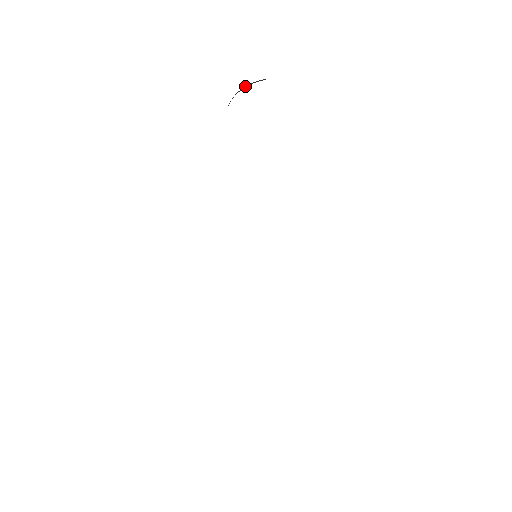
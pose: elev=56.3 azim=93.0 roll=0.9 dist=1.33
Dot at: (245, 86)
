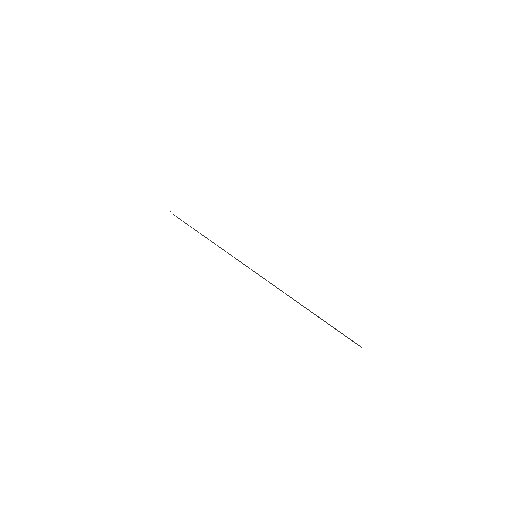
Dot at: occluded
